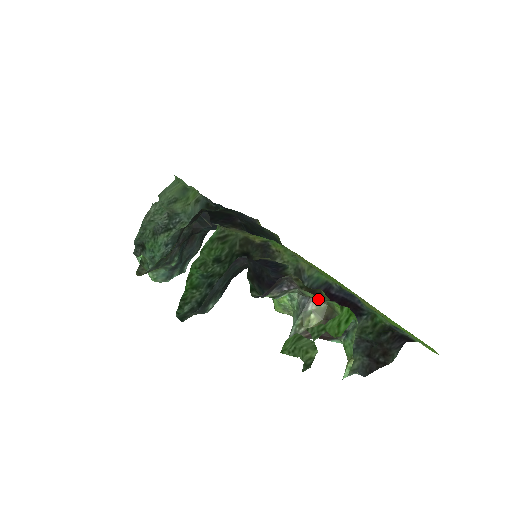
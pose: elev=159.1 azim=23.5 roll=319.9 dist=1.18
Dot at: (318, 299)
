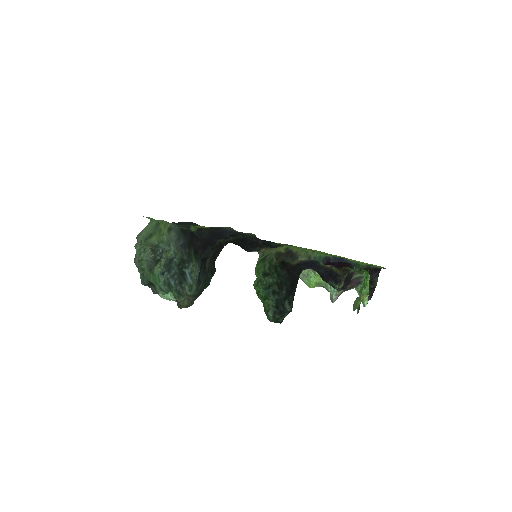
Dot at: occluded
